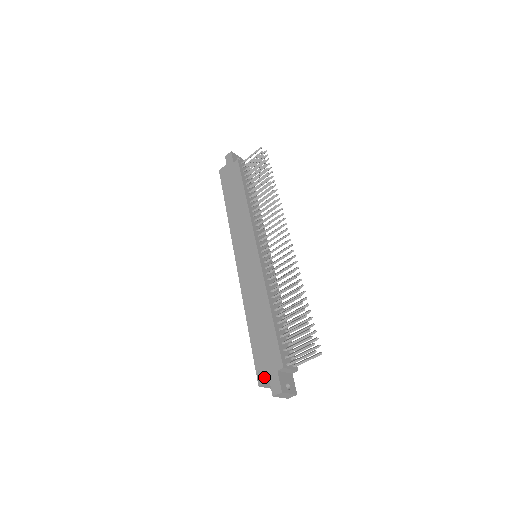
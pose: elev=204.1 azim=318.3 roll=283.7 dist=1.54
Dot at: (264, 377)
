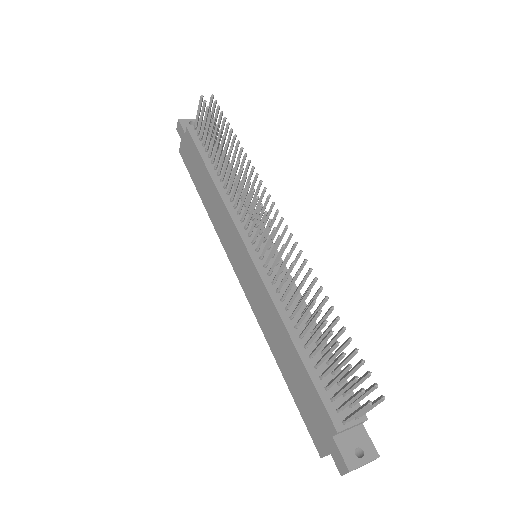
Dot at: (321, 445)
